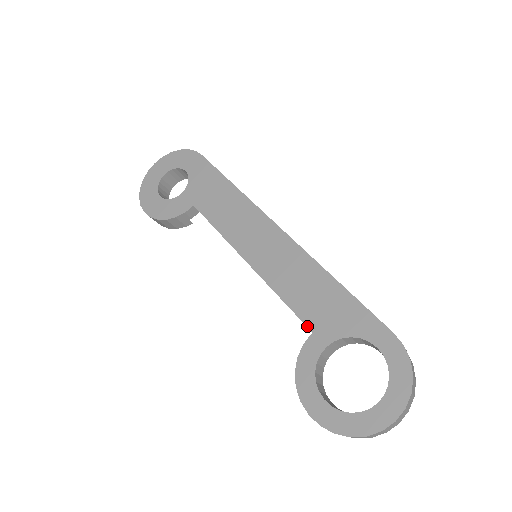
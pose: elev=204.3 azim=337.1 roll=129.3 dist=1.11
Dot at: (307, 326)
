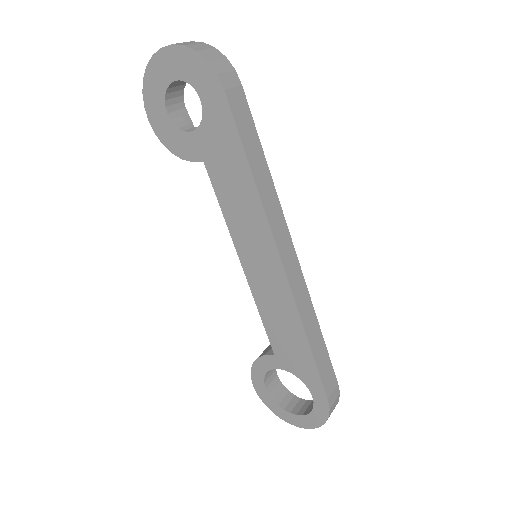
Dot at: (272, 348)
